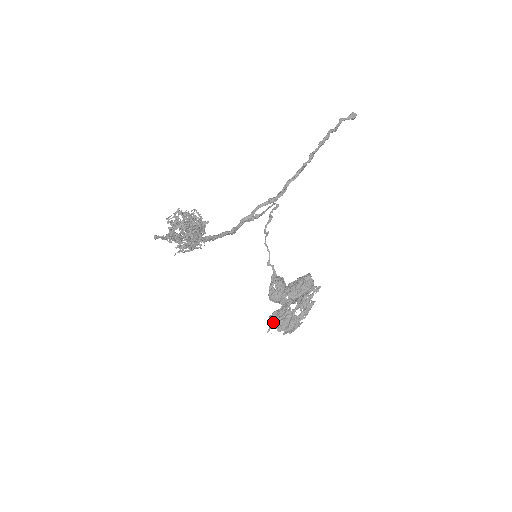
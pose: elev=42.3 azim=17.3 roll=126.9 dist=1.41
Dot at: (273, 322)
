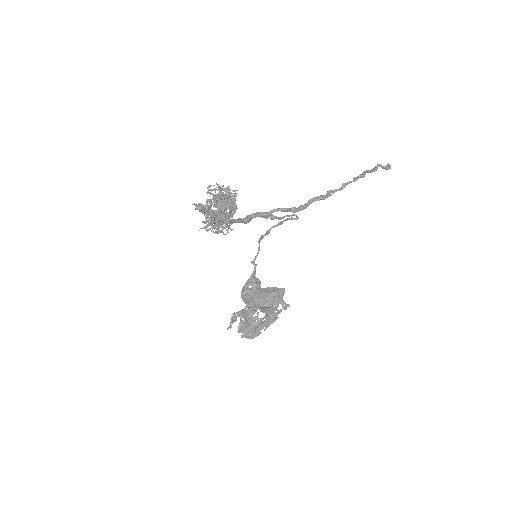
Dot at: occluded
